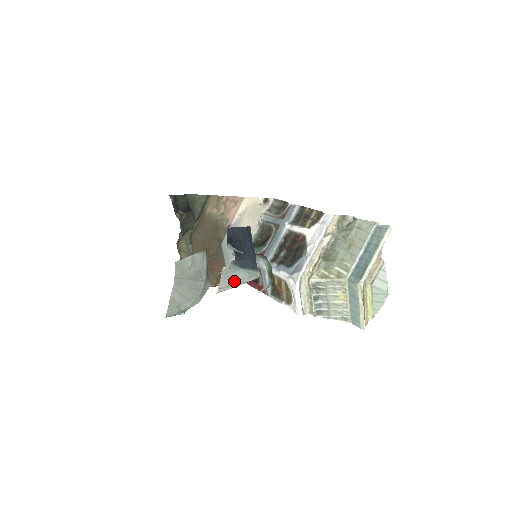
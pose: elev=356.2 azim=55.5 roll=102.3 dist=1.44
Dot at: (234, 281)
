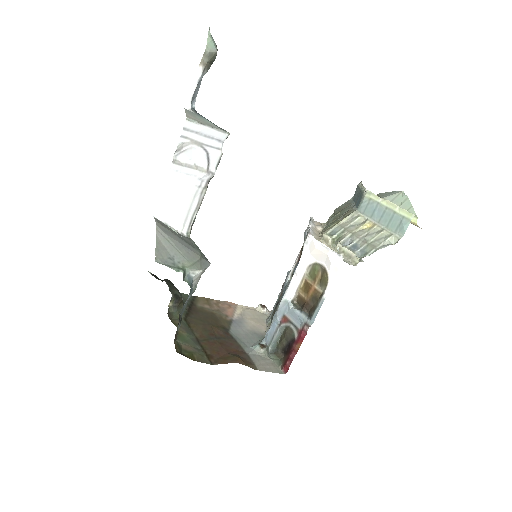
Dot at: (202, 122)
